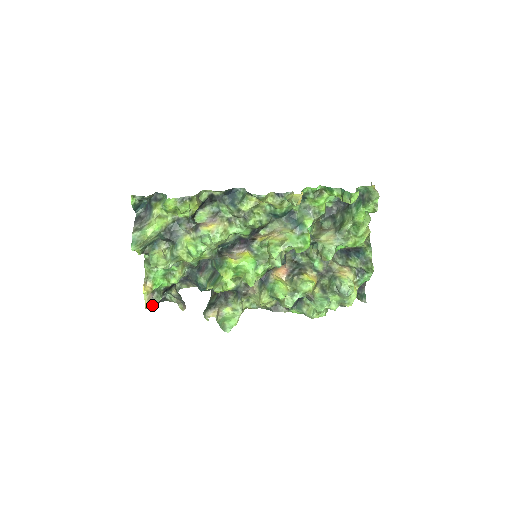
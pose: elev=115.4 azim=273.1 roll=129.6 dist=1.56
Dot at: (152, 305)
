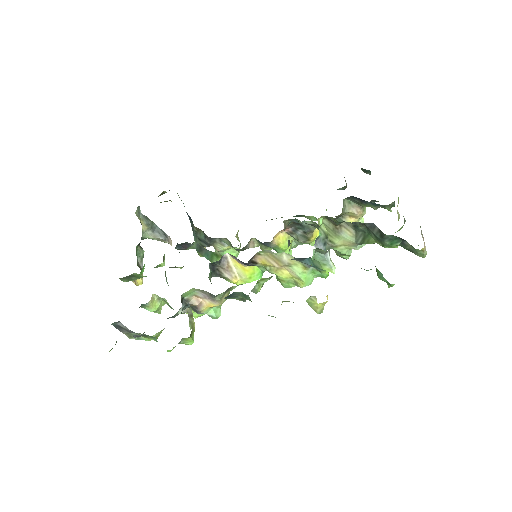
Dot at: occluded
